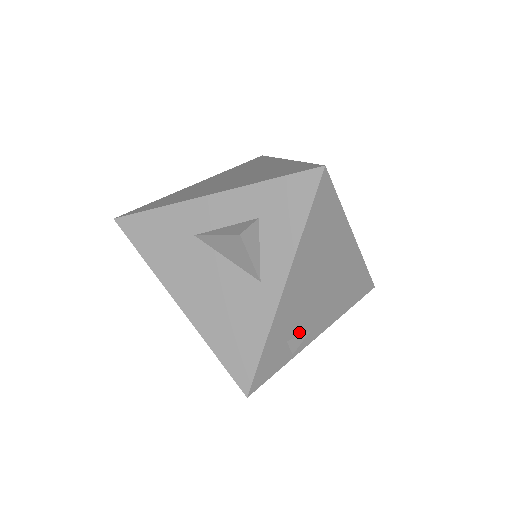
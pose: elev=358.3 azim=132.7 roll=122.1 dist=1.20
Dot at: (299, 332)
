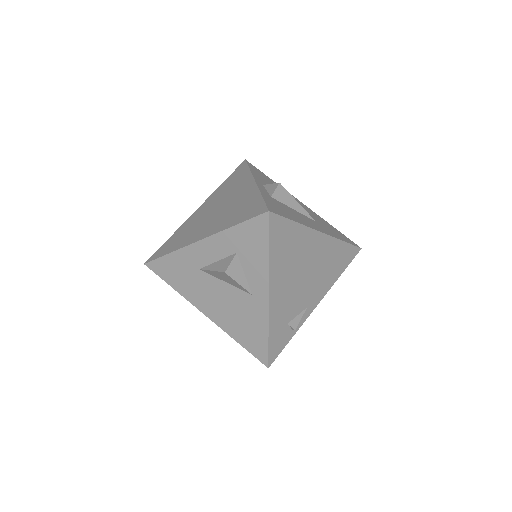
Dot at: (296, 313)
